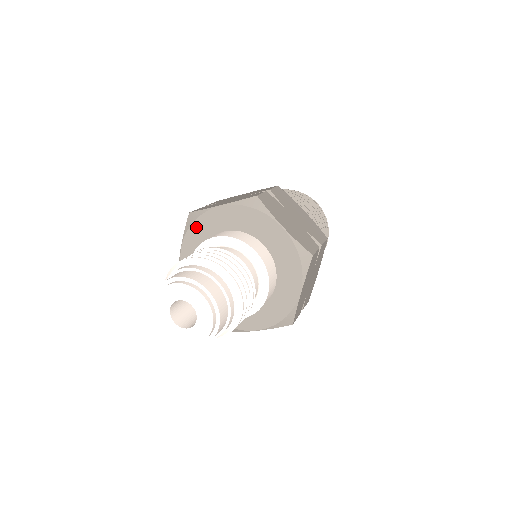
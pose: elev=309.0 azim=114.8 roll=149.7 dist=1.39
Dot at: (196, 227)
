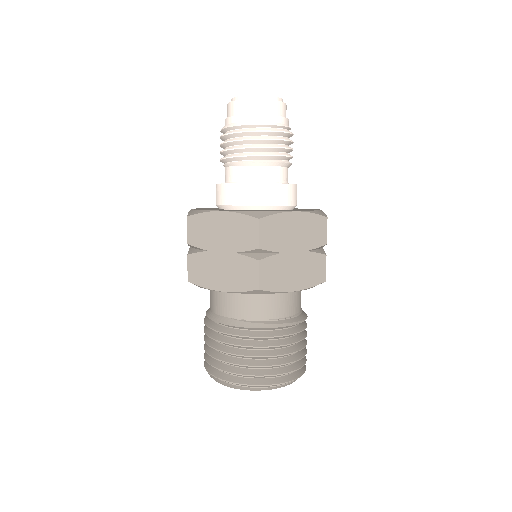
Dot at: occluded
